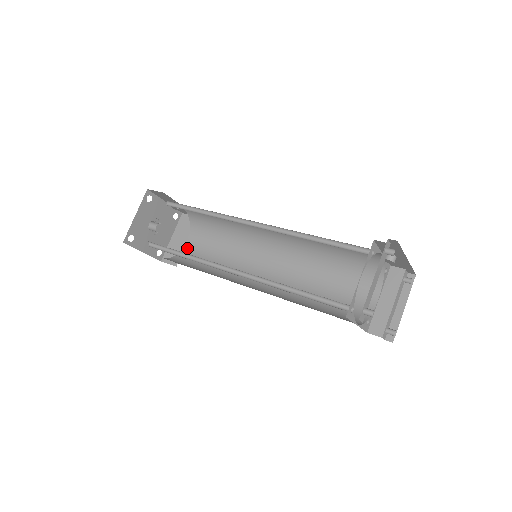
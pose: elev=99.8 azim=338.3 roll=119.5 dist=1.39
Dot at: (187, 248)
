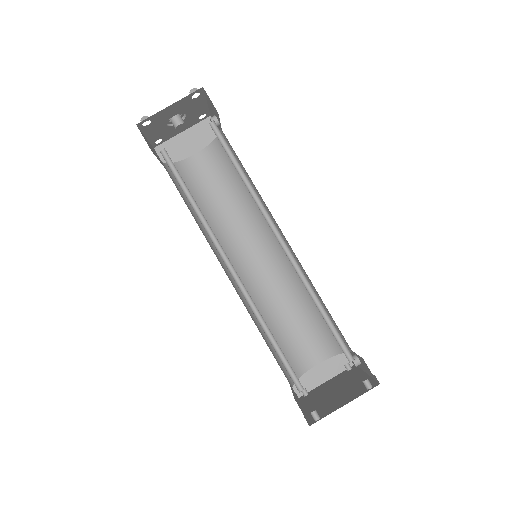
Dot at: (191, 163)
